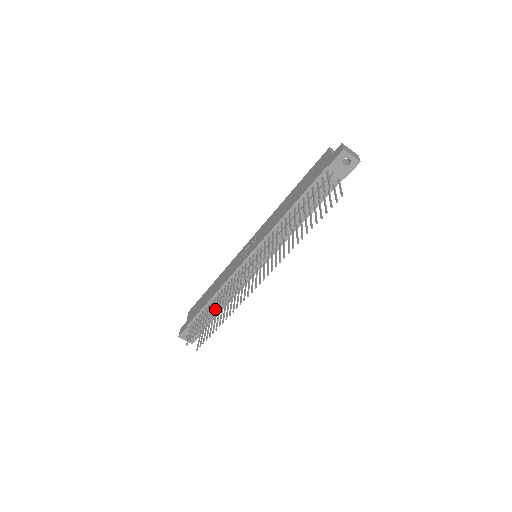
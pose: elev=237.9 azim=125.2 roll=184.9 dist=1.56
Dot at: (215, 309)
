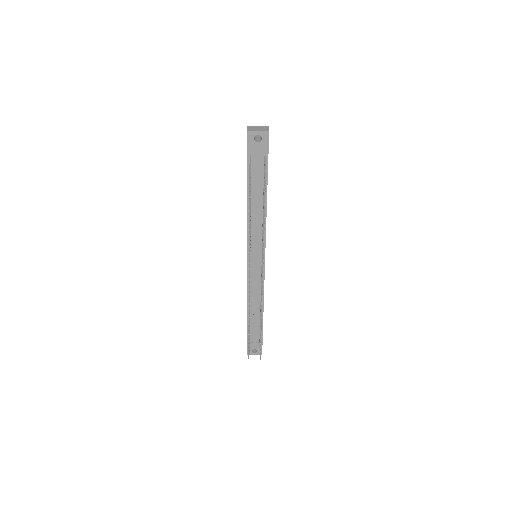
Dot at: occluded
